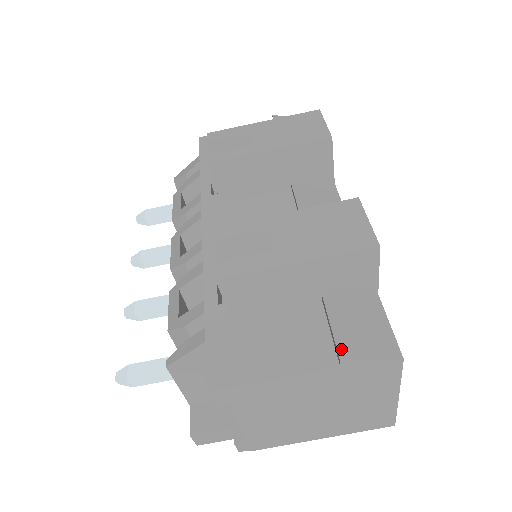
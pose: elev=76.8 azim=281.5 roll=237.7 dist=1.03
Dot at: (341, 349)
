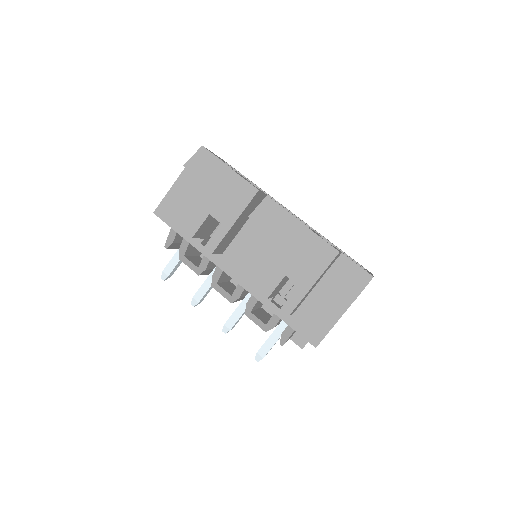
Dot at: (351, 295)
